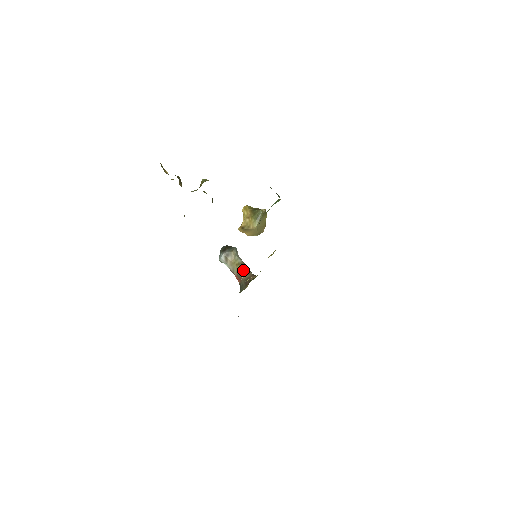
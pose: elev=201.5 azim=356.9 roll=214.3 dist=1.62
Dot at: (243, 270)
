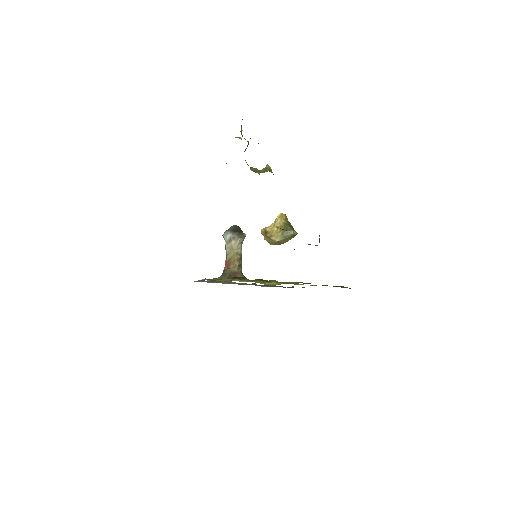
Dot at: (237, 262)
